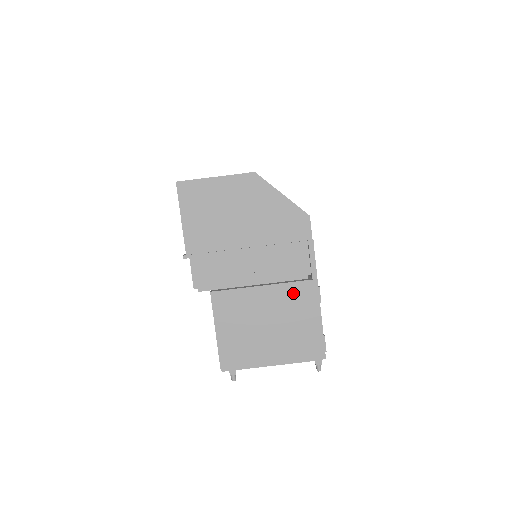
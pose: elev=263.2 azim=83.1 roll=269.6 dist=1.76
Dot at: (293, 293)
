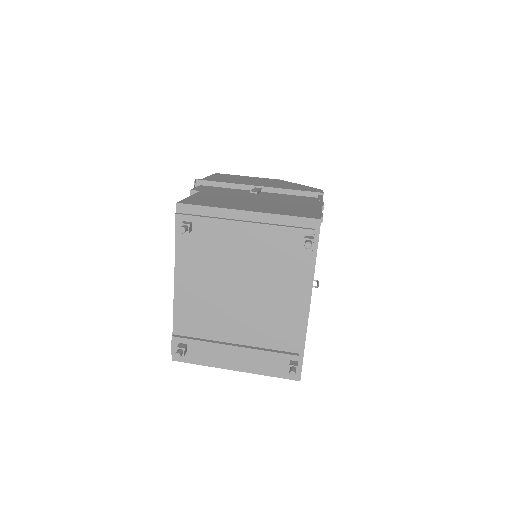
Dot at: (293, 200)
